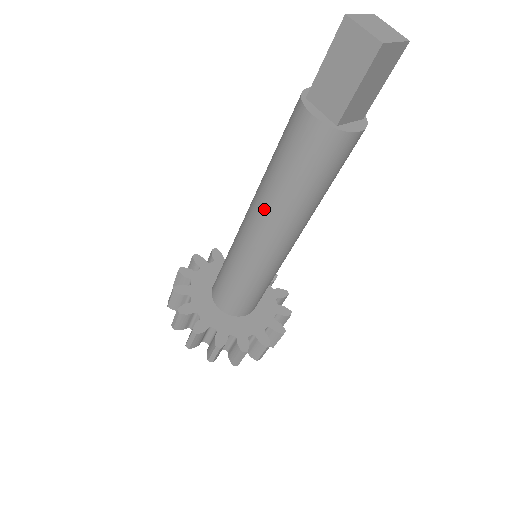
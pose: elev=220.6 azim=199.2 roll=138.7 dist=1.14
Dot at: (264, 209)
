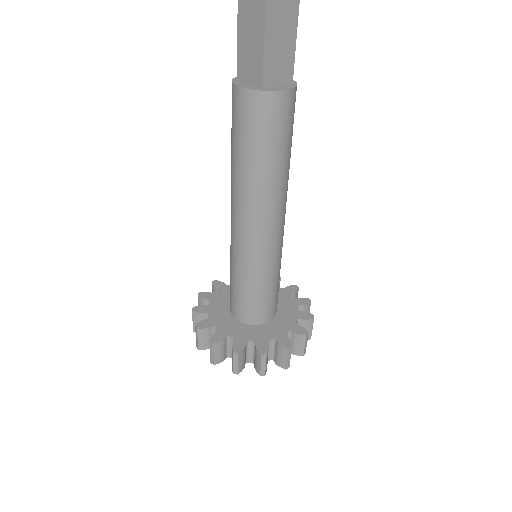
Dot at: (236, 195)
